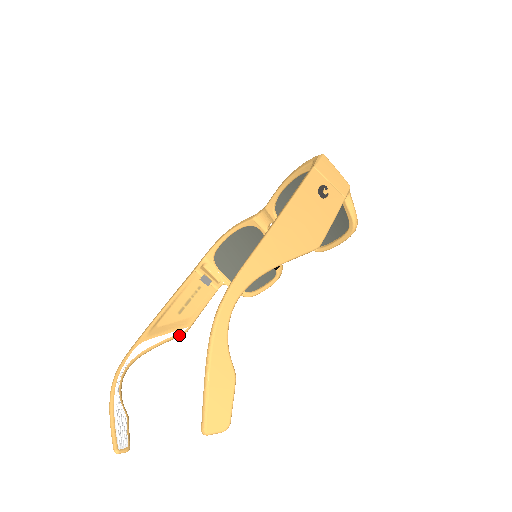
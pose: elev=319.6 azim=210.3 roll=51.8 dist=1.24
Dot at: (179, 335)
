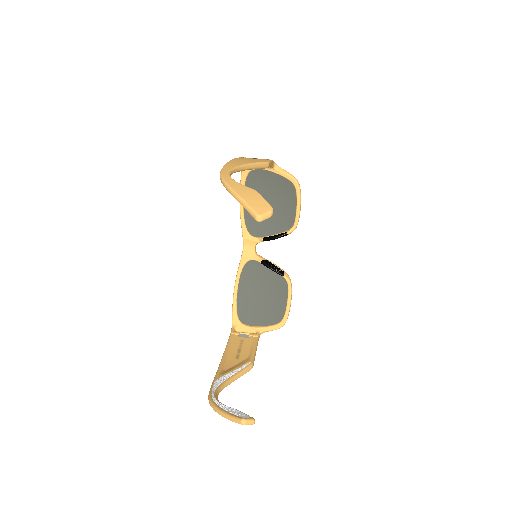
Dot at: (247, 368)
